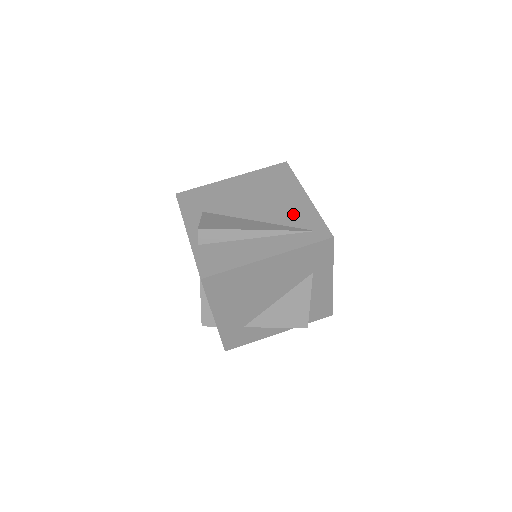
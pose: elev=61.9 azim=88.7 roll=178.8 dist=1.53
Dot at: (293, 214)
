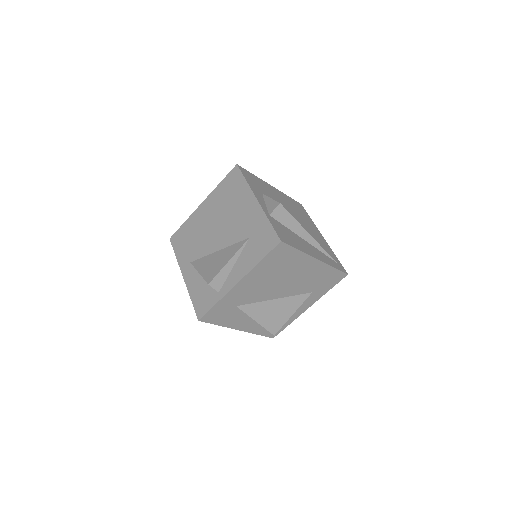
Dot at: (320, 242)
